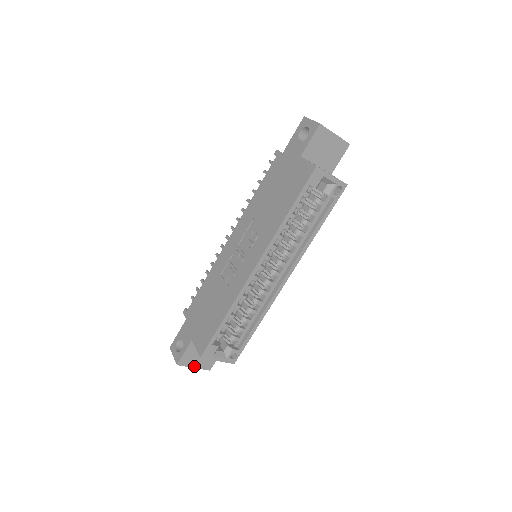
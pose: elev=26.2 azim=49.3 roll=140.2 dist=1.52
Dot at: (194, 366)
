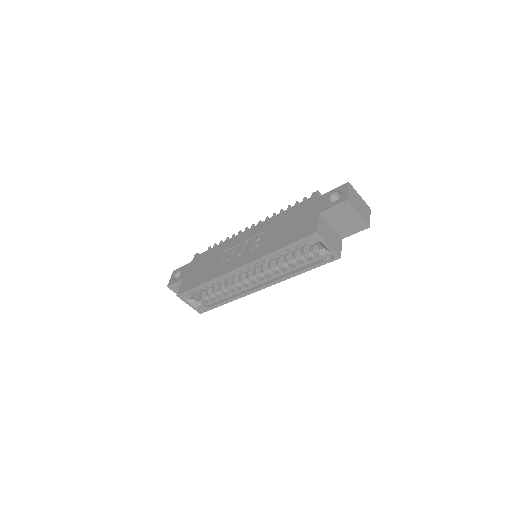
Dot at: occluded
